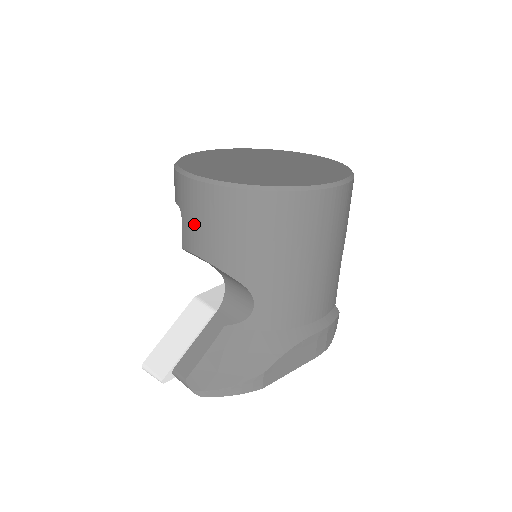
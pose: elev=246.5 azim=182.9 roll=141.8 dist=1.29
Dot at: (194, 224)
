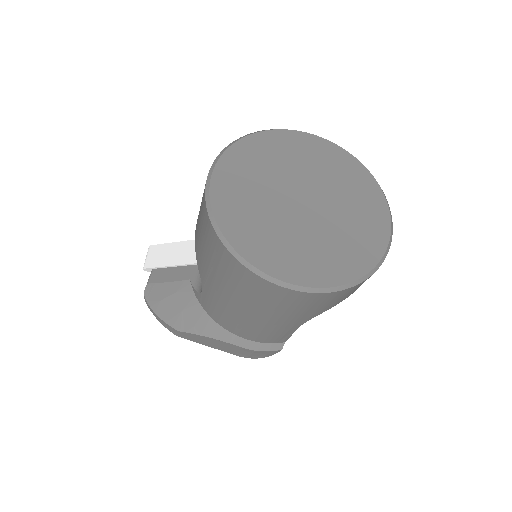
Dot at: occluded
